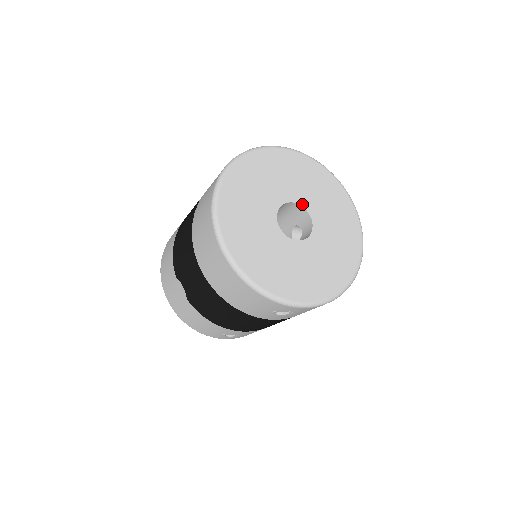
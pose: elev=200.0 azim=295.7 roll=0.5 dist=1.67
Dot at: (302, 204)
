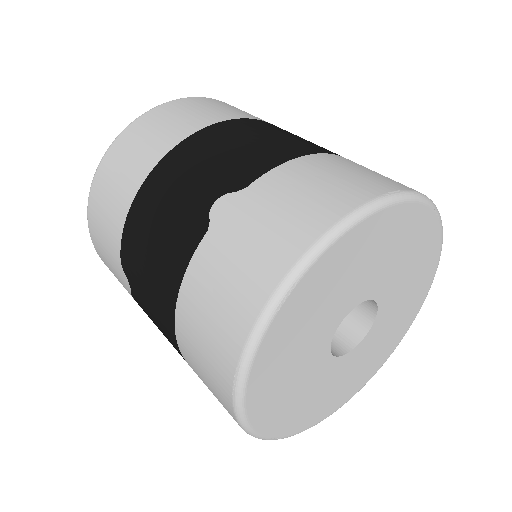
Dot at: (378, 298)
